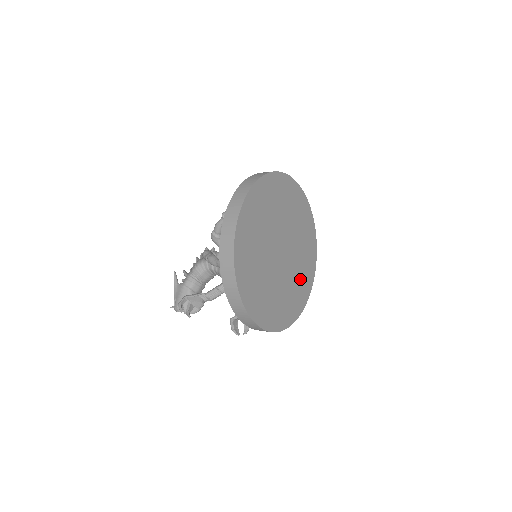
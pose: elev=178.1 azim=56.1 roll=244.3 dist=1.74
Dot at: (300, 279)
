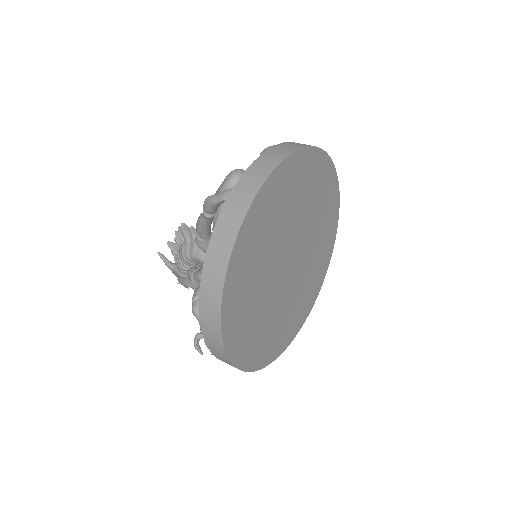
Dot at: (322, 234)
